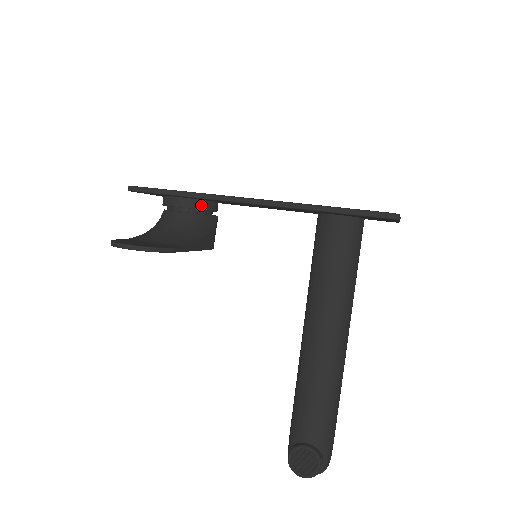
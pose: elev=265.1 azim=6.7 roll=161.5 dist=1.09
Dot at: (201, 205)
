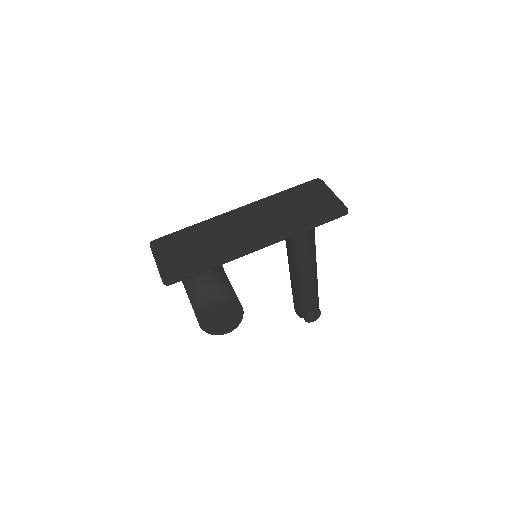
Dot at: occluded
